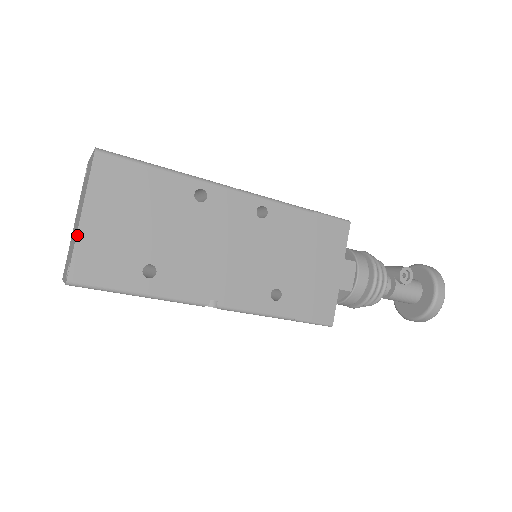
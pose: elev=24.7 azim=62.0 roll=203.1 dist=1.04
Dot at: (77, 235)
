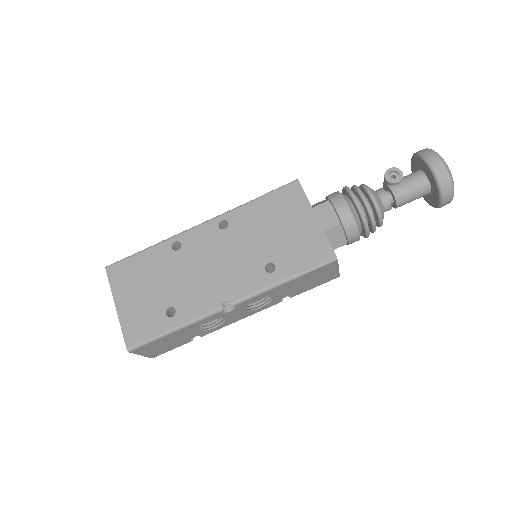
Dot at: (119, 319)
